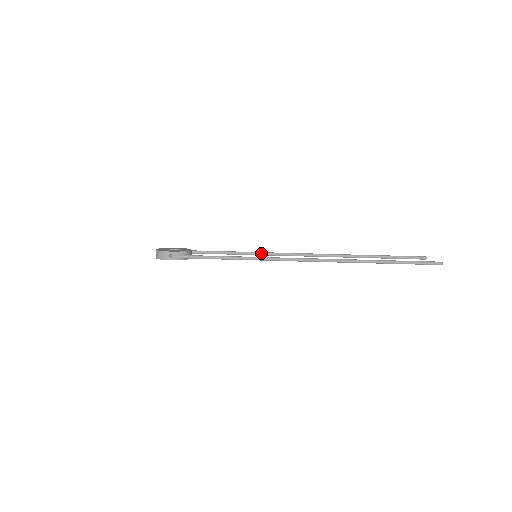
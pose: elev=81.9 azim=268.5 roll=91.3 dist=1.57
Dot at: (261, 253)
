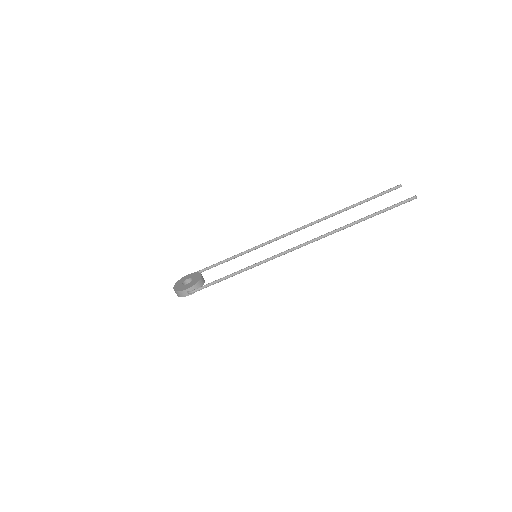
Dot at: (258, 246)
